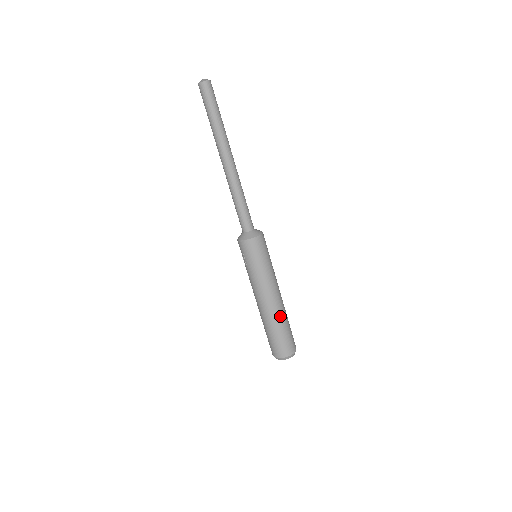
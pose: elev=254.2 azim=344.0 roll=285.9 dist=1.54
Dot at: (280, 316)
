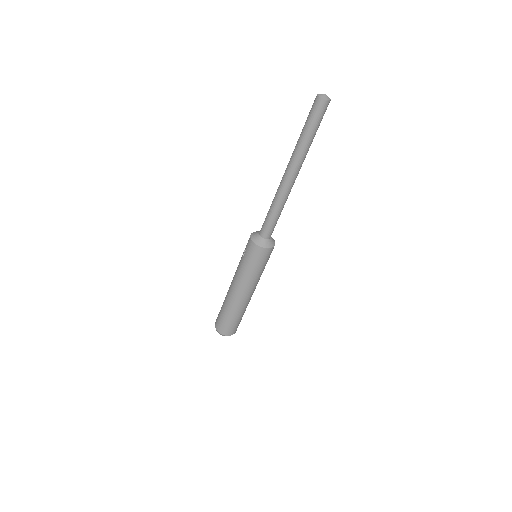
Dot at: (239, 308)
